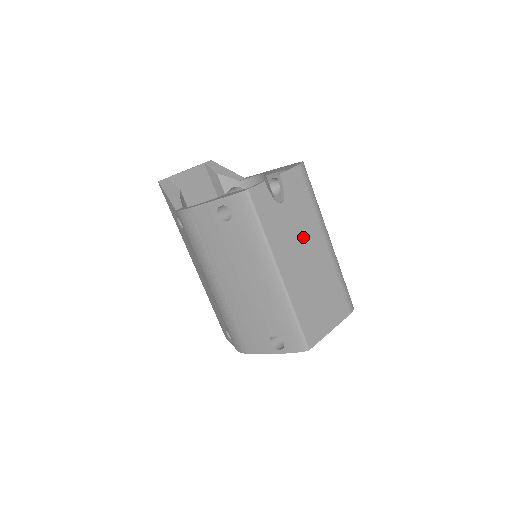
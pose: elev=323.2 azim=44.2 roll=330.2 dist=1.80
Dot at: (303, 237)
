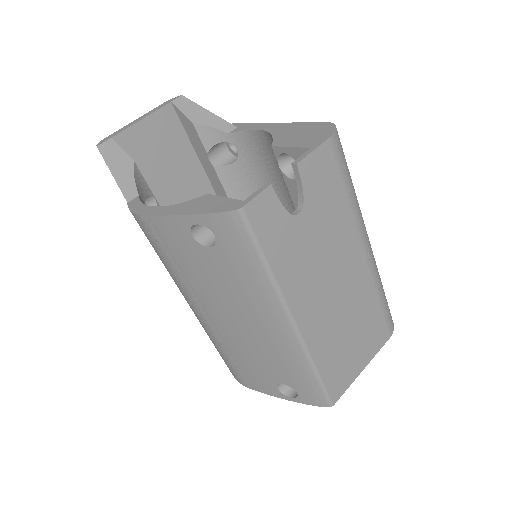
Dot at: (331, 256)
